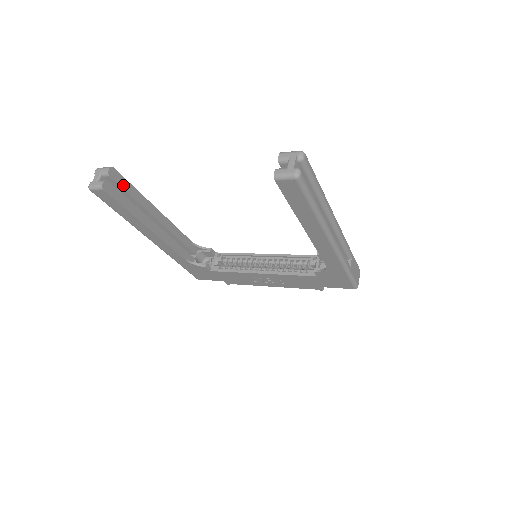
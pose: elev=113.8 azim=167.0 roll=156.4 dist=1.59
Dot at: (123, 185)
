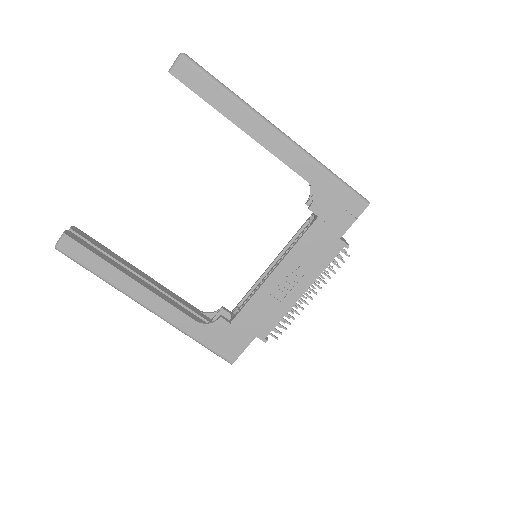
Dot at: (90, 241)
